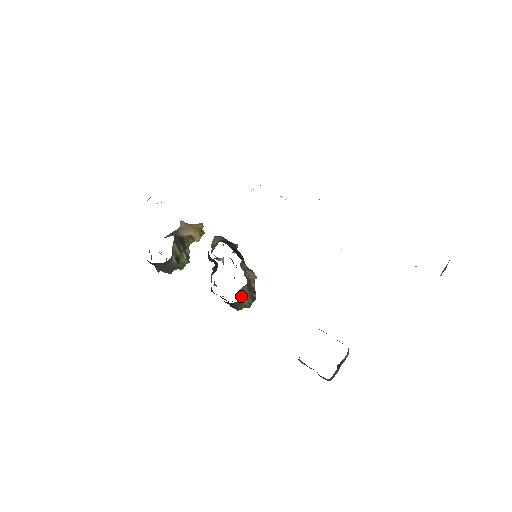
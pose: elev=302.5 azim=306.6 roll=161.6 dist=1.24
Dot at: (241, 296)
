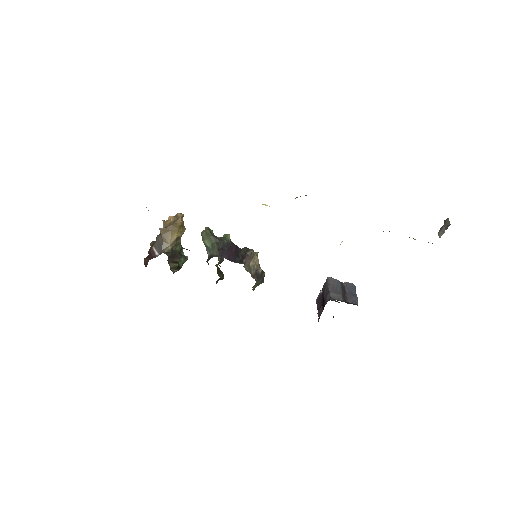
Dot at: (254, 287)
